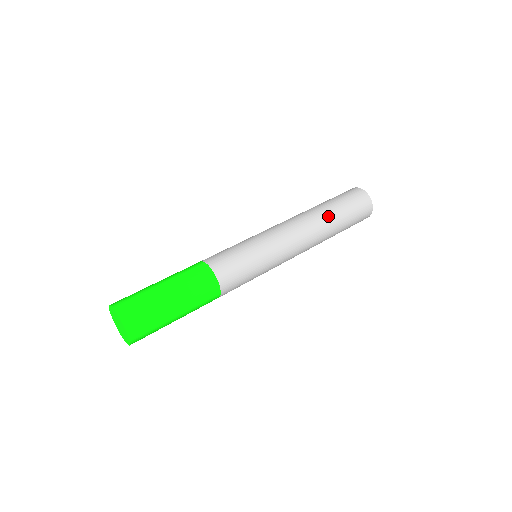
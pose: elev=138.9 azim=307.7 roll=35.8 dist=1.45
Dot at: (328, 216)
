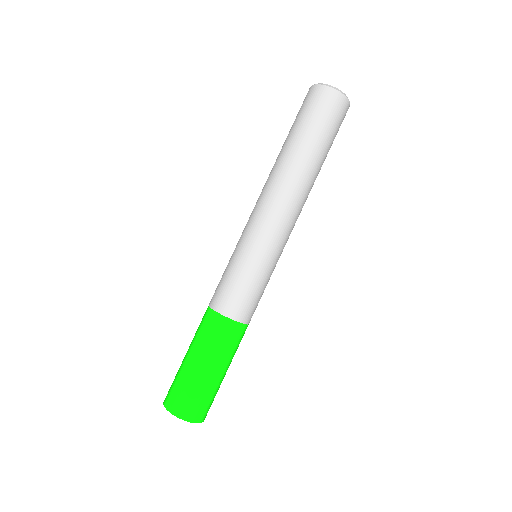
Dot at: (318, 170)
